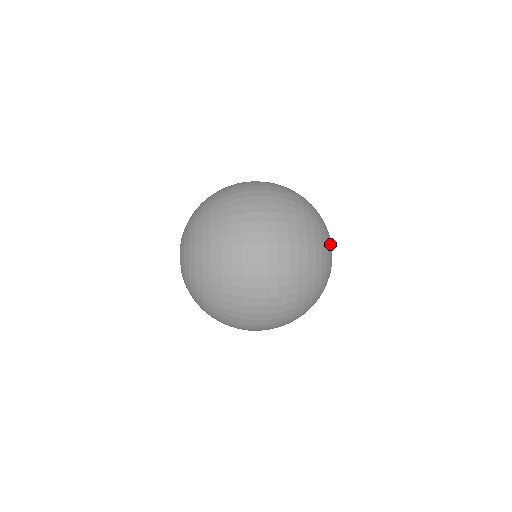
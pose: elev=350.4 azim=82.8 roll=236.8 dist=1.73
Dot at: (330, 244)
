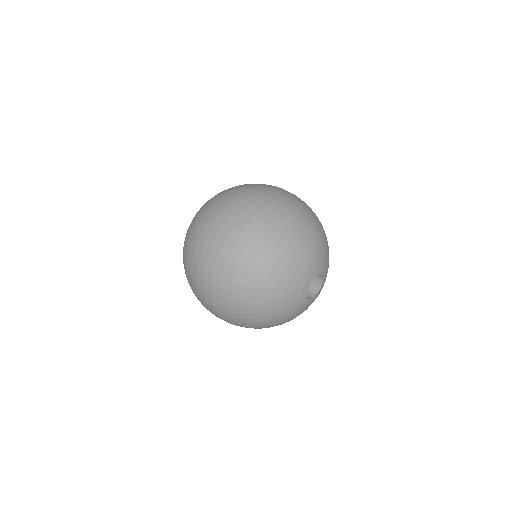
Dot at: (288, 295)
